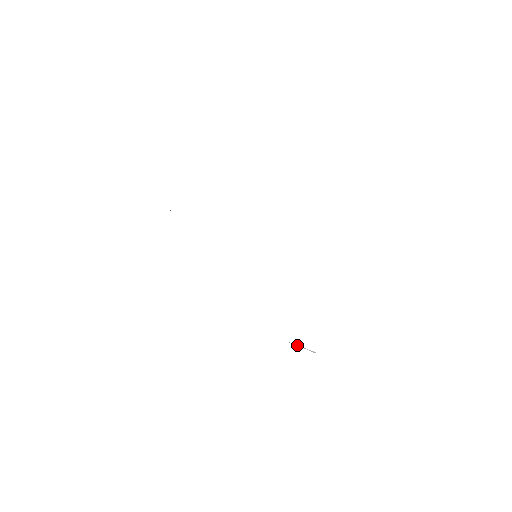
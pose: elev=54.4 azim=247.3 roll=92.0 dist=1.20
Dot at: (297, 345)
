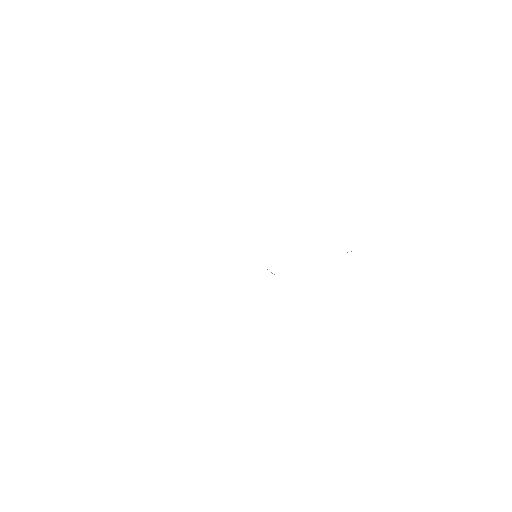
Dot at: occluded
